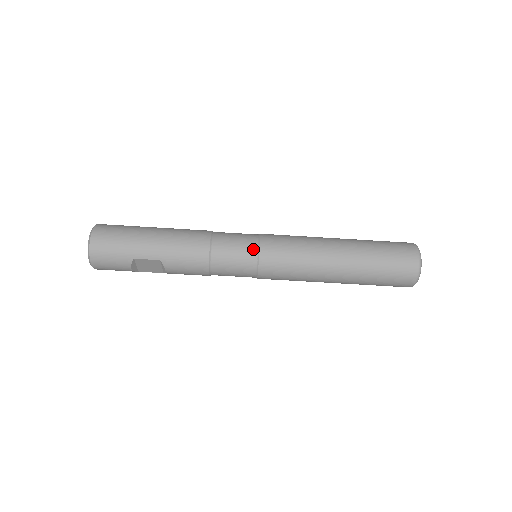
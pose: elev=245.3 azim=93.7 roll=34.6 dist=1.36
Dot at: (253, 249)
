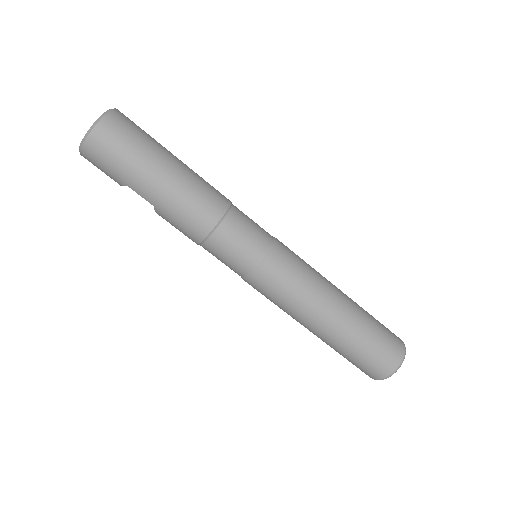
Dot at: (252, 262)
